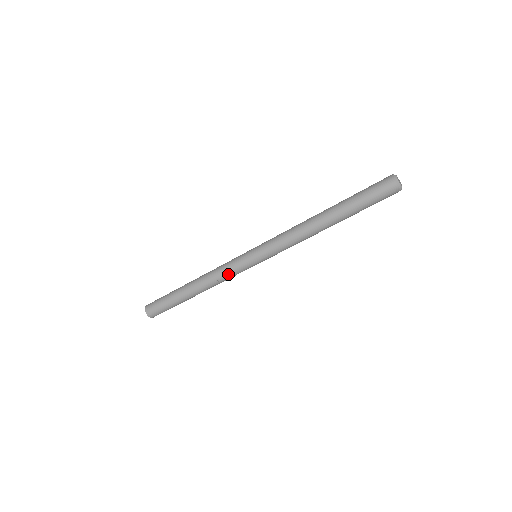
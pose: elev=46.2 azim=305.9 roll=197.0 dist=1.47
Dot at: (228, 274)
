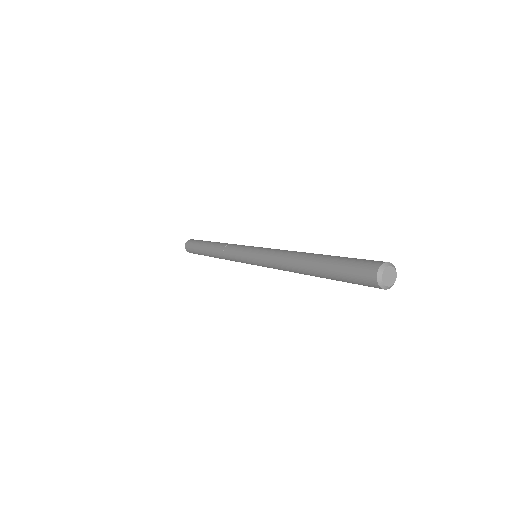
Dot at: occluded
